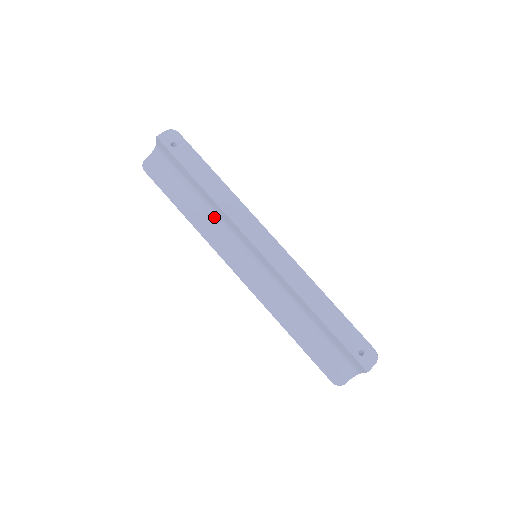
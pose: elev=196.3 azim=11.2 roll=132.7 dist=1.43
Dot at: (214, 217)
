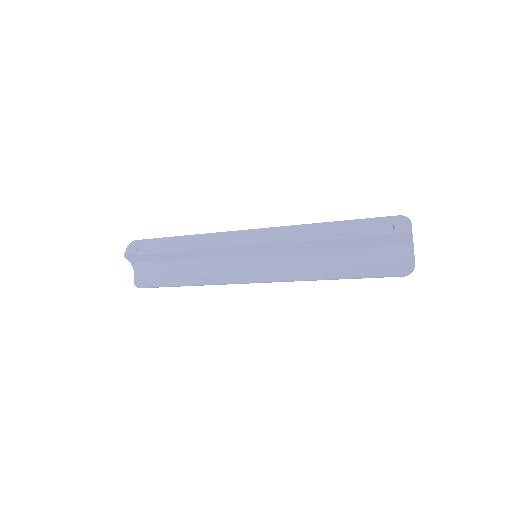
Dot at: (206, 264)
